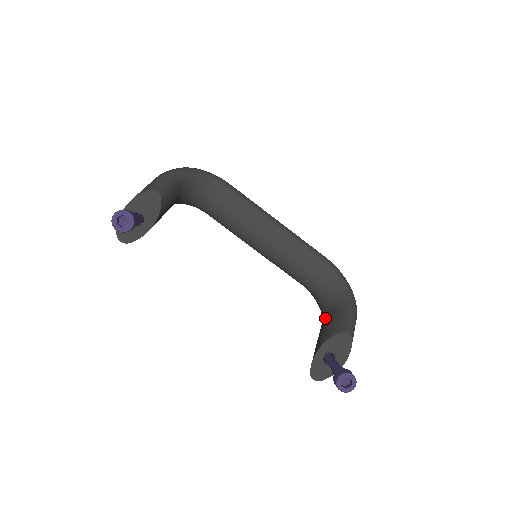
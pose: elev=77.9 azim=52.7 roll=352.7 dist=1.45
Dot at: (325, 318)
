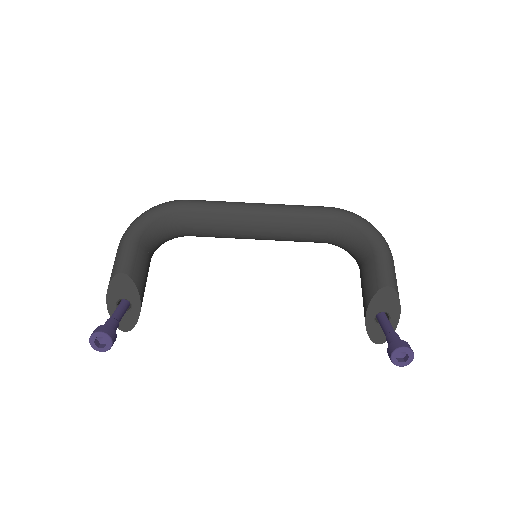
Dot at: (360, 272)
